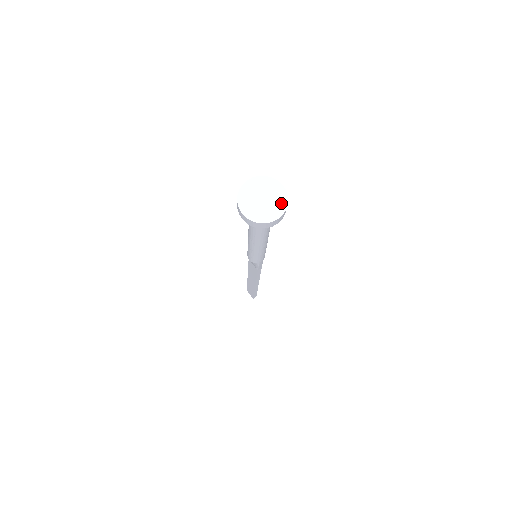
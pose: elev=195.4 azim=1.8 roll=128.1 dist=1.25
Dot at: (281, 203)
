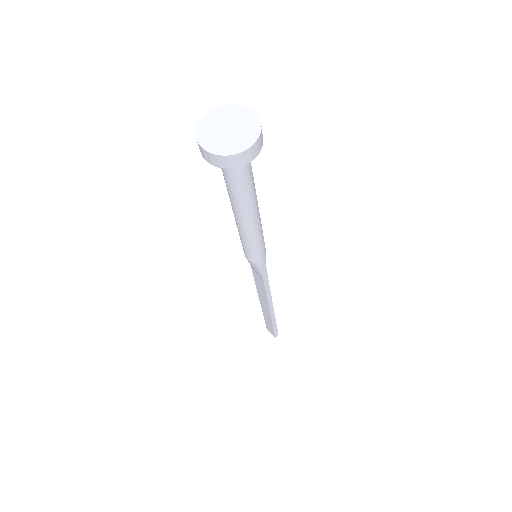
Dot at: (252, 130)
